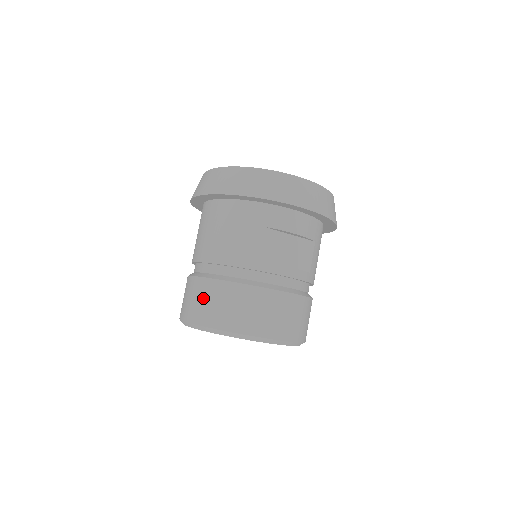
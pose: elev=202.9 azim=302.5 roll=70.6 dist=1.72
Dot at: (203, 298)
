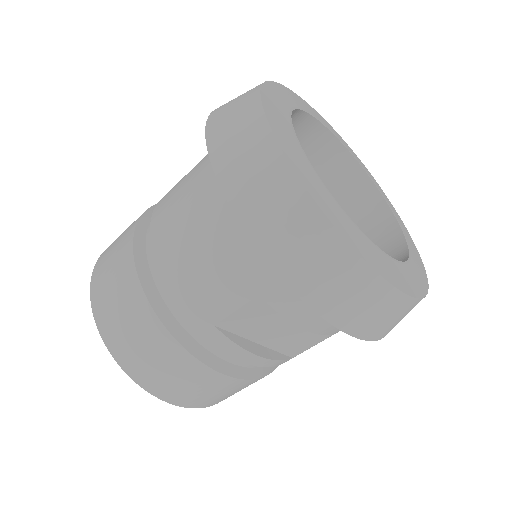
Dot at: (117, 295)
